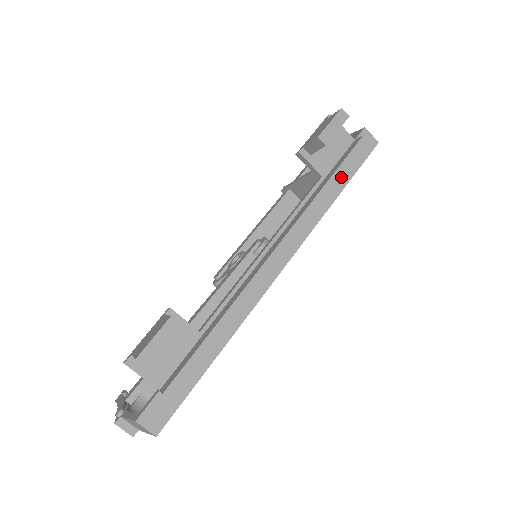
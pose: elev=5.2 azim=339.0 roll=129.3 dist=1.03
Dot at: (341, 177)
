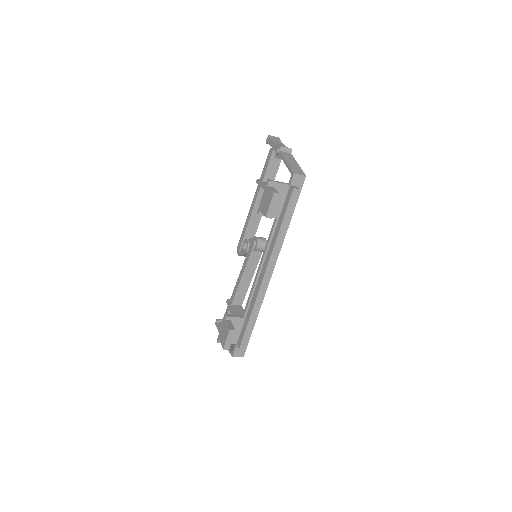
Dot at: (288, 220)
